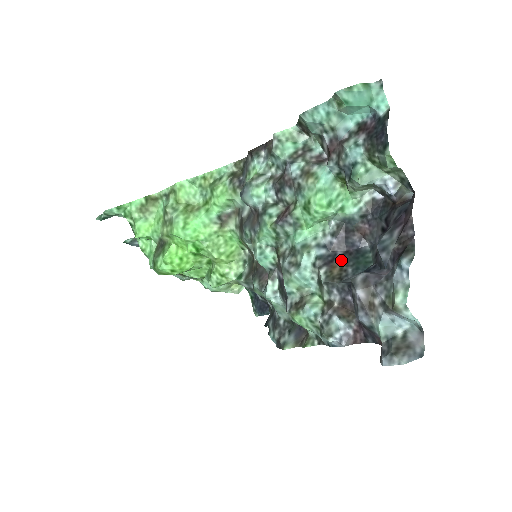
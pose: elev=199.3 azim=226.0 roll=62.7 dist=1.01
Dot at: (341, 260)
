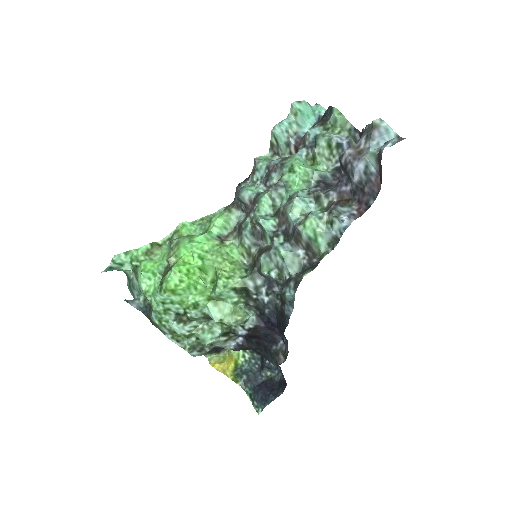
Dot at: occluded
